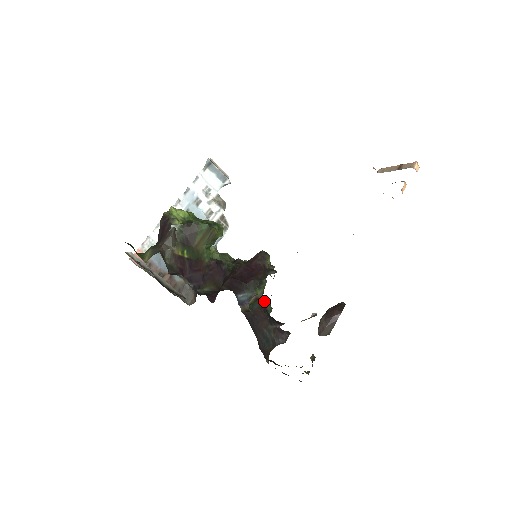
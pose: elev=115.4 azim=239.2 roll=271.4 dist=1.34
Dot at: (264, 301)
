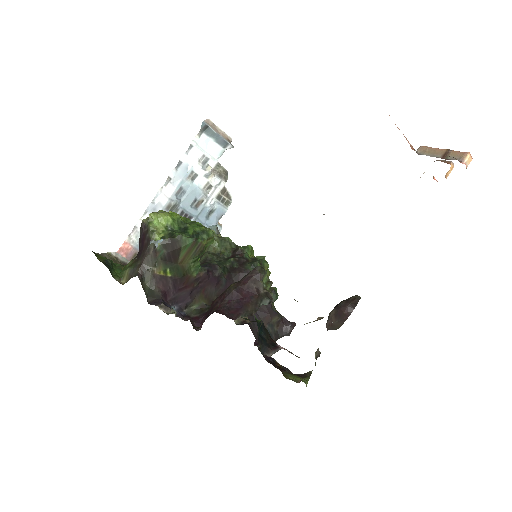
Dot at: occluded
